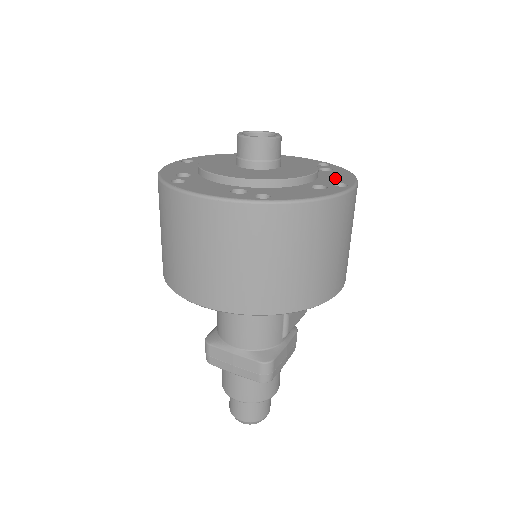
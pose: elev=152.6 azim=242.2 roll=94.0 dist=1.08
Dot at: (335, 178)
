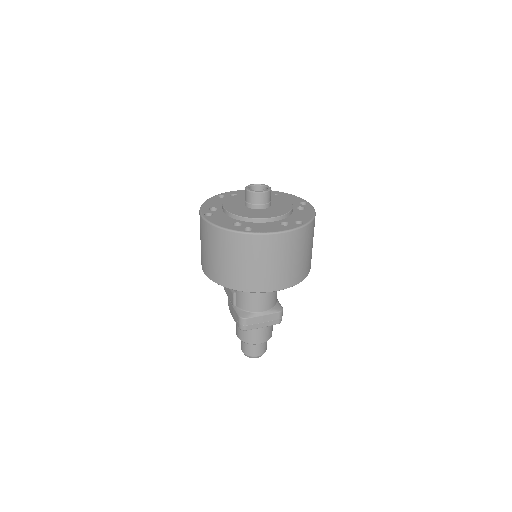
Dot at: (292, 200)
